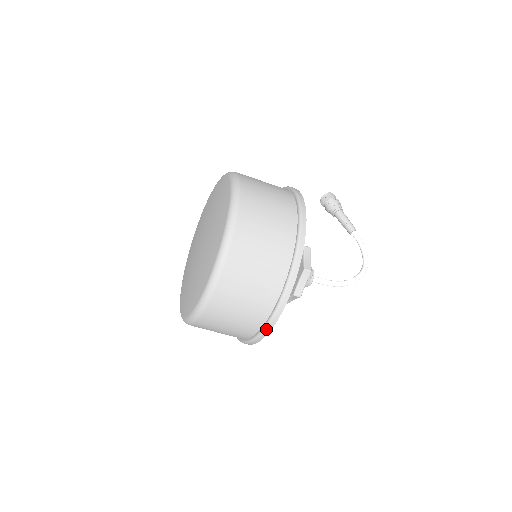
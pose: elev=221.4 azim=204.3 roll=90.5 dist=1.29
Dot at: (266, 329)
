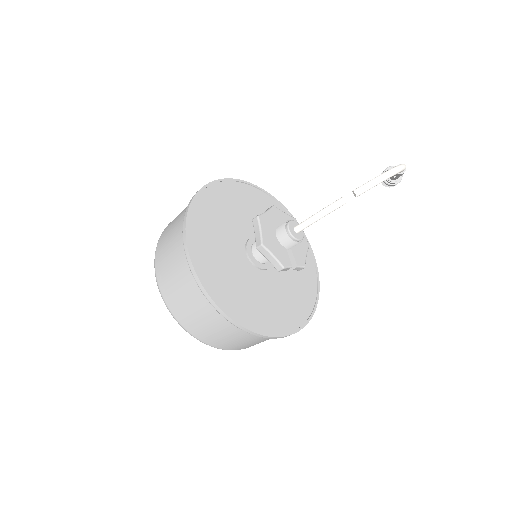
Dot at: (195, 280)
